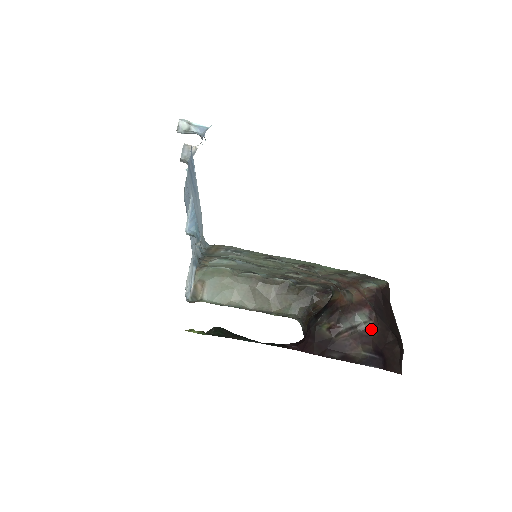
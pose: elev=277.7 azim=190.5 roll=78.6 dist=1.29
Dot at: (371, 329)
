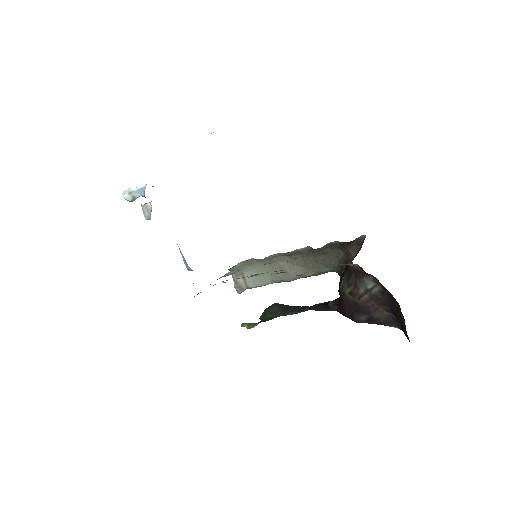
Dot at: (382, 292)
